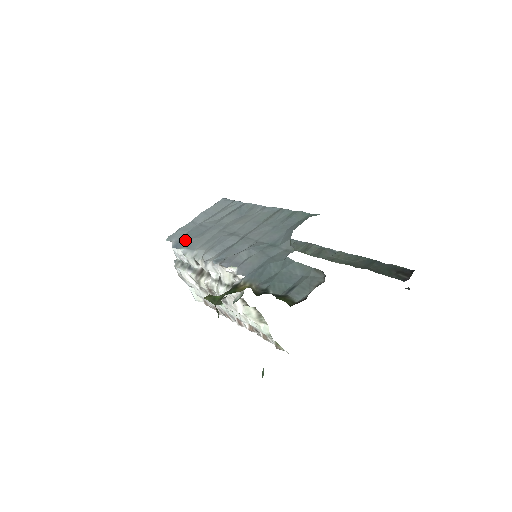
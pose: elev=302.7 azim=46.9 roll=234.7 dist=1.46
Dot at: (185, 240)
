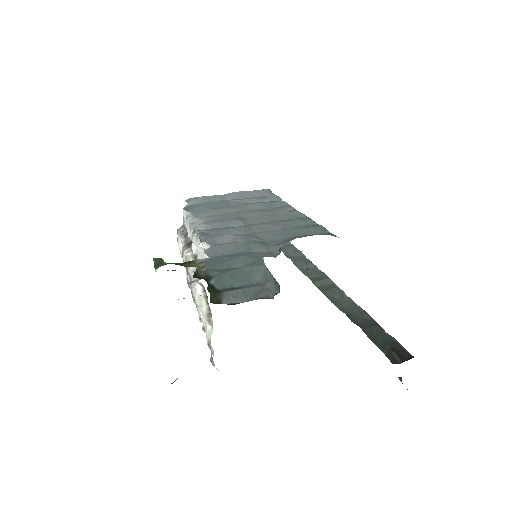
Dot at: (198, 206)
